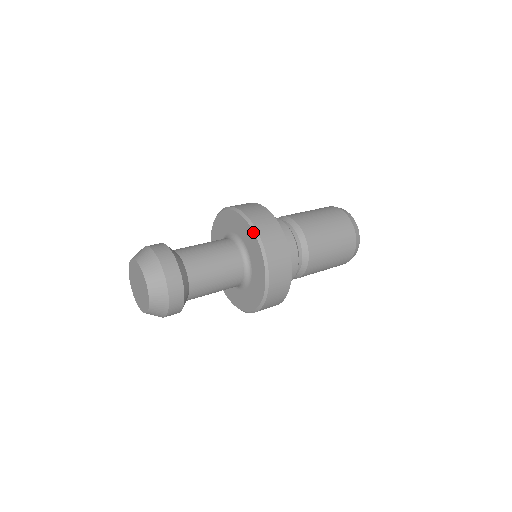
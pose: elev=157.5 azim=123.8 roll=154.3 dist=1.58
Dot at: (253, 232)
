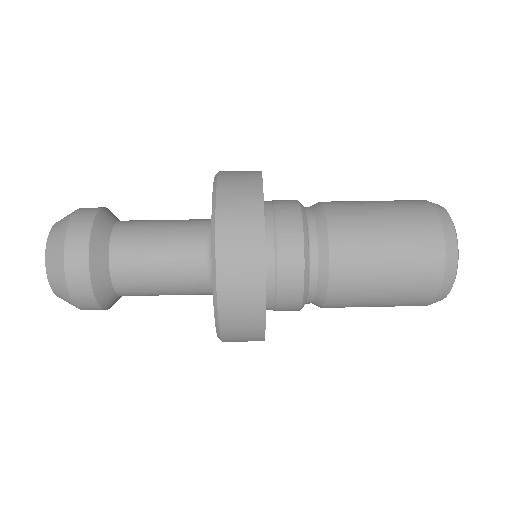
Dot at: occluded
